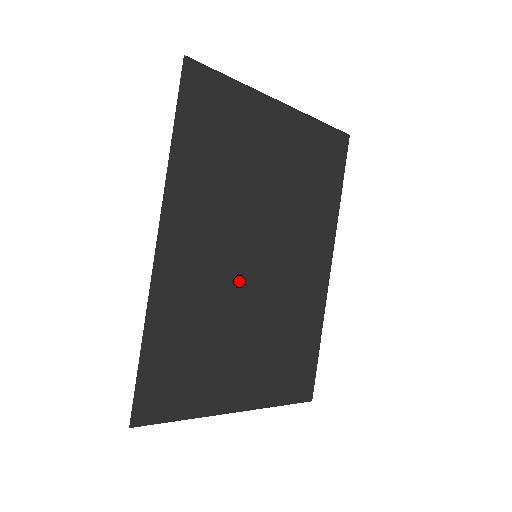
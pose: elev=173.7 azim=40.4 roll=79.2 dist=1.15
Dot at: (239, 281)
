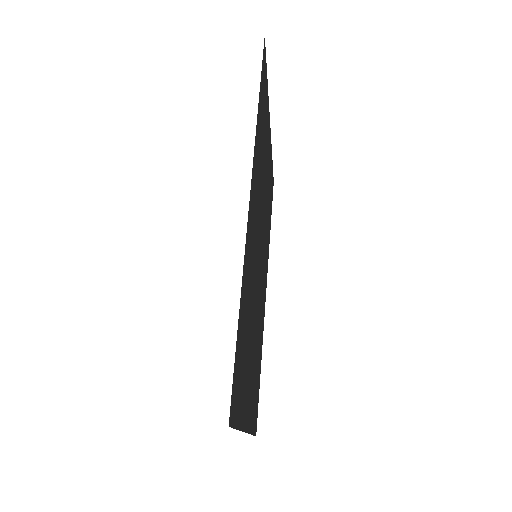
Dot at: (256, 275)
